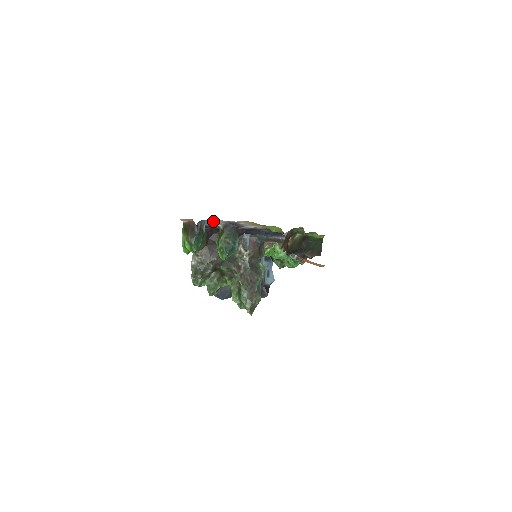
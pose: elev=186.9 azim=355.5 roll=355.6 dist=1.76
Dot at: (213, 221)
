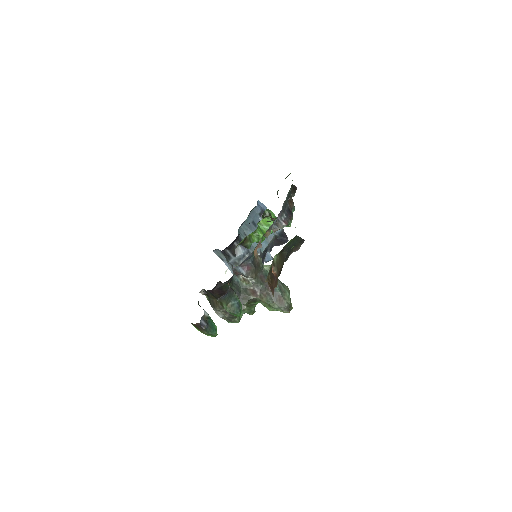
Dot at: occluded
